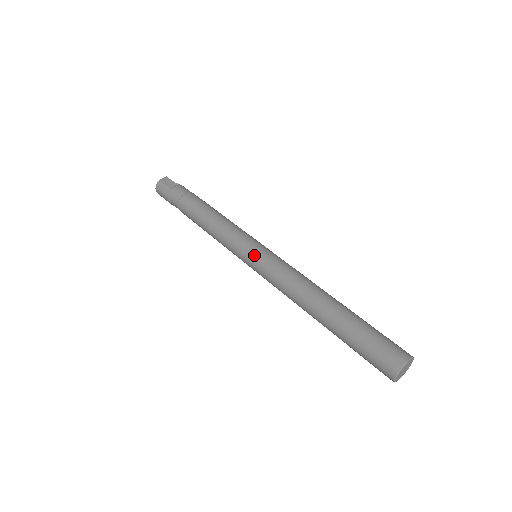
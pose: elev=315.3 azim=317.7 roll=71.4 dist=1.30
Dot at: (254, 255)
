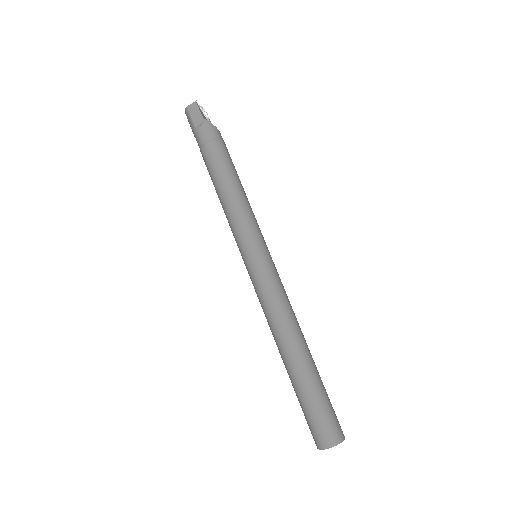
Dot at: (248, 264)
